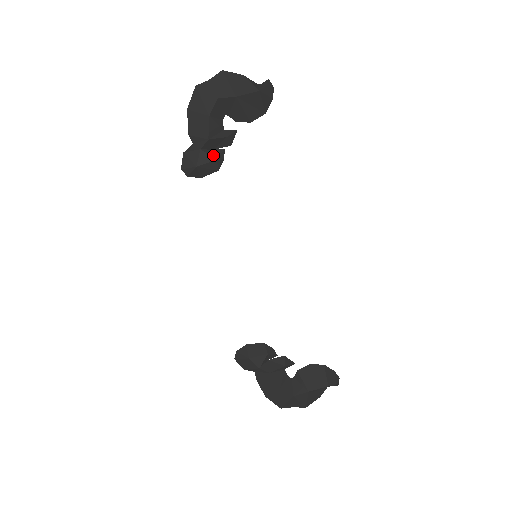
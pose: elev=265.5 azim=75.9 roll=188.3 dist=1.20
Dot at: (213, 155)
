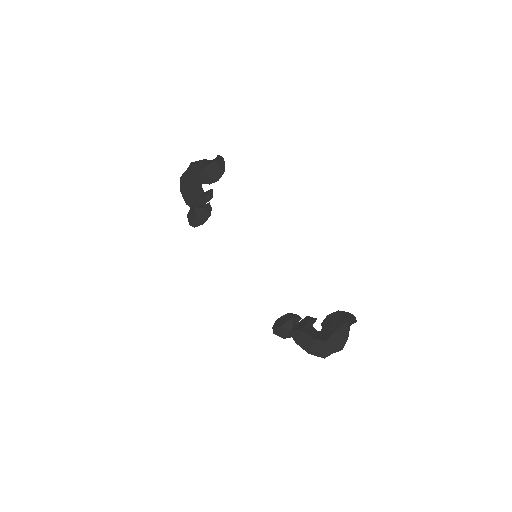
Dot at: (204, 208)
